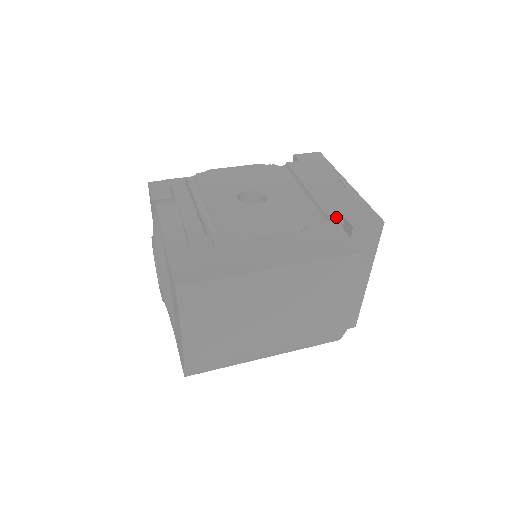
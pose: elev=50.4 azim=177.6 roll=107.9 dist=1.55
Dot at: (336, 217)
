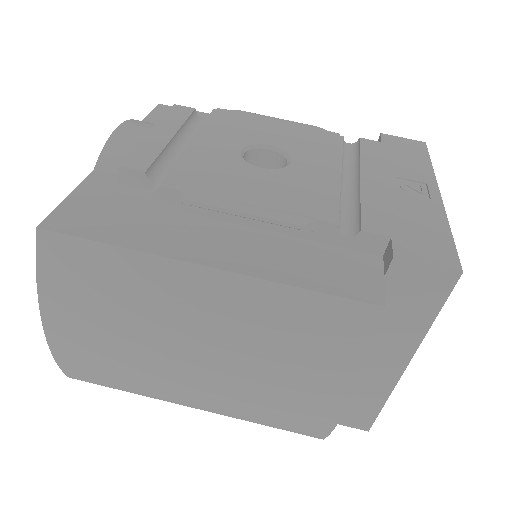
Dot at: (375, 230)
